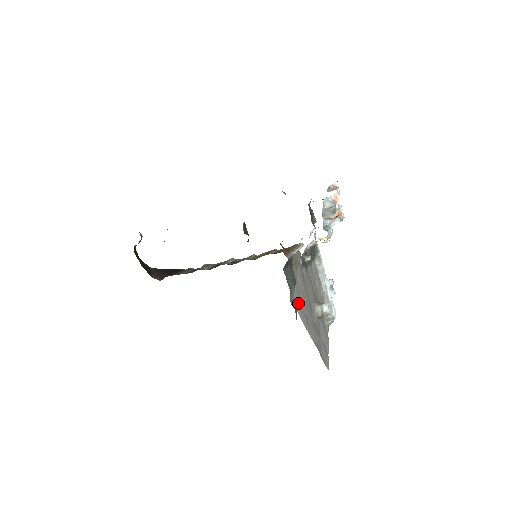
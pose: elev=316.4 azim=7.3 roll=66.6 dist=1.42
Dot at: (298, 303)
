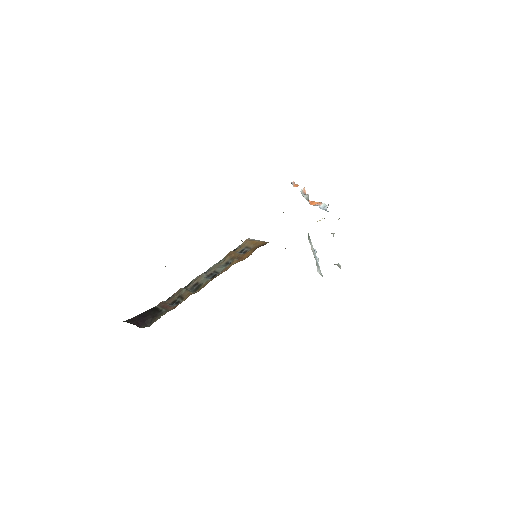
Dot at: occluded
